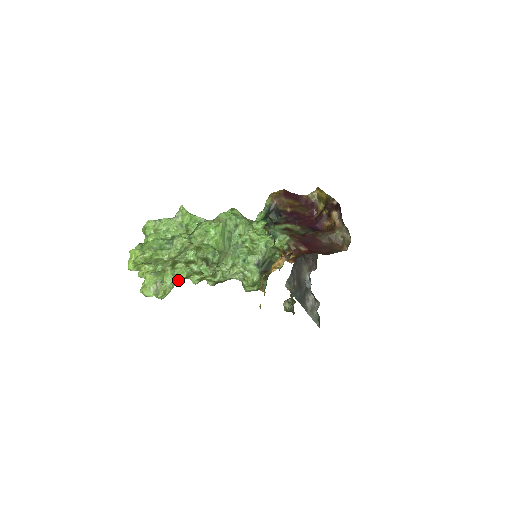
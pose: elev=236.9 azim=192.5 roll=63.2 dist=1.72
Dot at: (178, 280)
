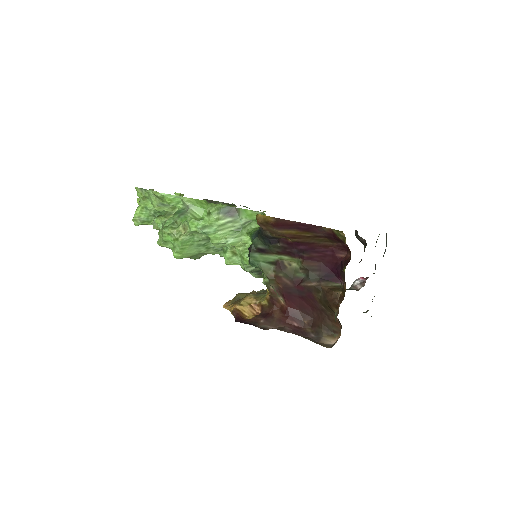
Dot at: occluded
